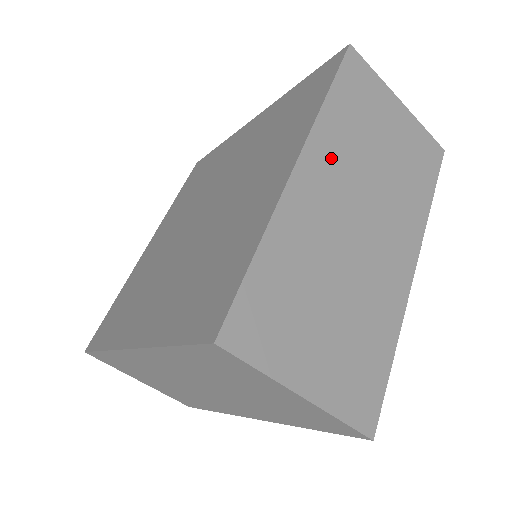
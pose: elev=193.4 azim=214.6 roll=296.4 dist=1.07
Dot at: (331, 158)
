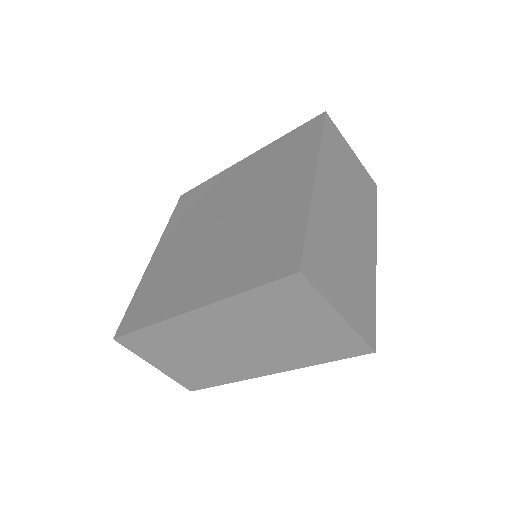
Dot at: (329, 177)
